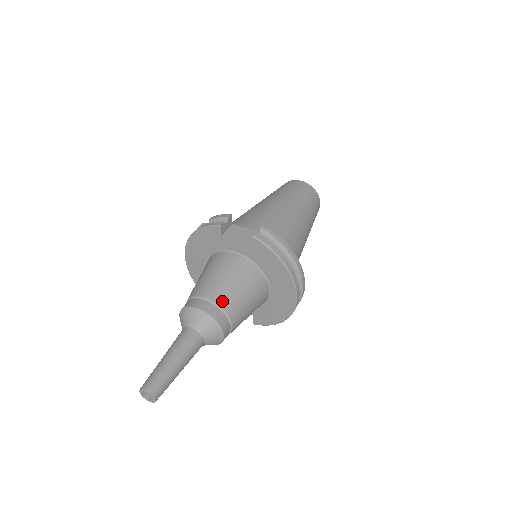
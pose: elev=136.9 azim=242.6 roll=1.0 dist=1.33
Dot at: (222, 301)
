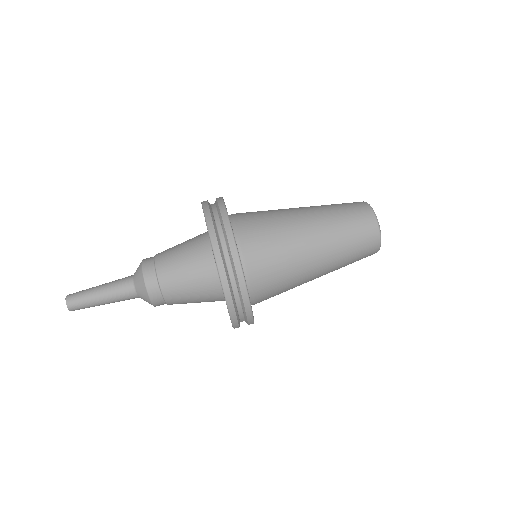
Dot at: (160, 255)
